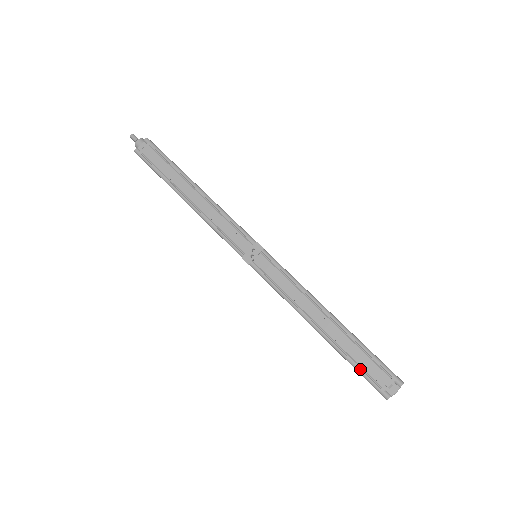
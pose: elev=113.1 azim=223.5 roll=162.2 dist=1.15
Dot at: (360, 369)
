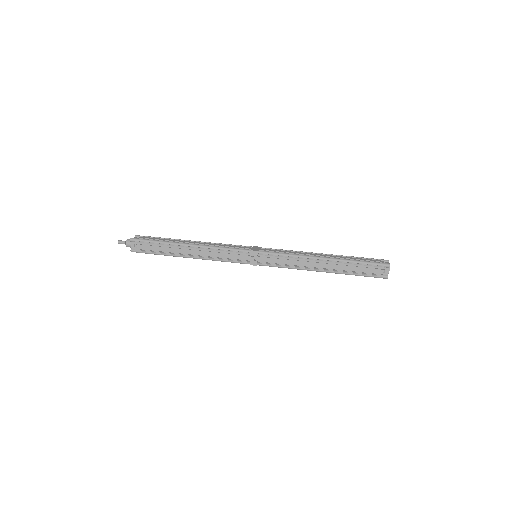
Dot at: (362, 275)
